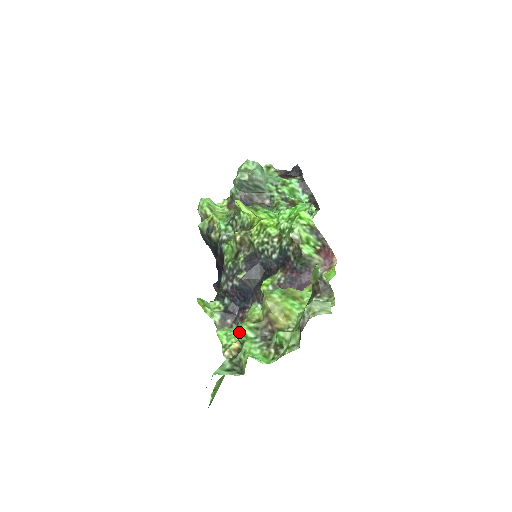
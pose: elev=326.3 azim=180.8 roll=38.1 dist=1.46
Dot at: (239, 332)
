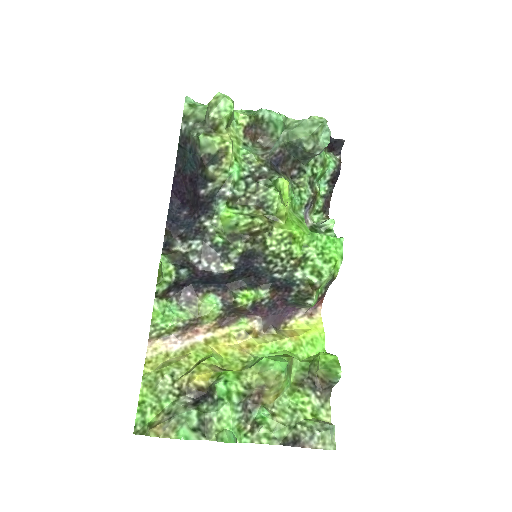
Dot at: (225, 391)
